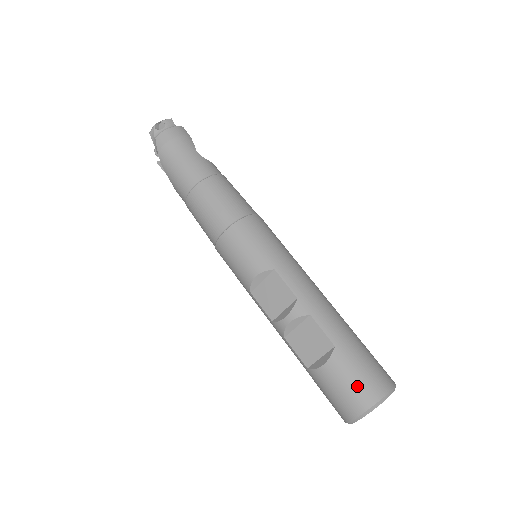
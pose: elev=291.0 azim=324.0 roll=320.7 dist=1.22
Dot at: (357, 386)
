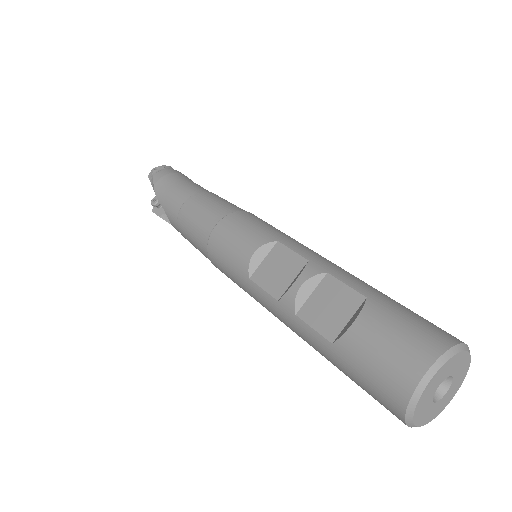
Dot at: (409, 335)
